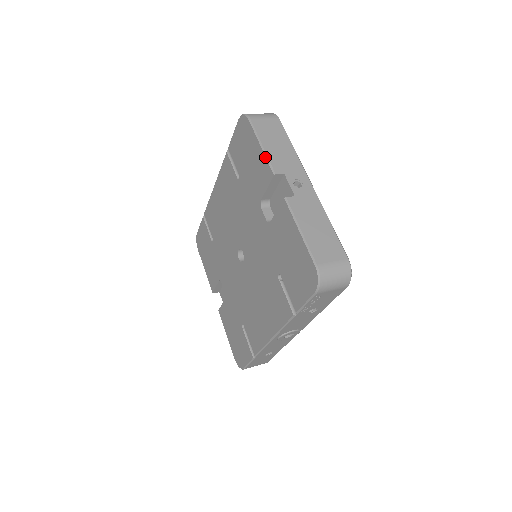
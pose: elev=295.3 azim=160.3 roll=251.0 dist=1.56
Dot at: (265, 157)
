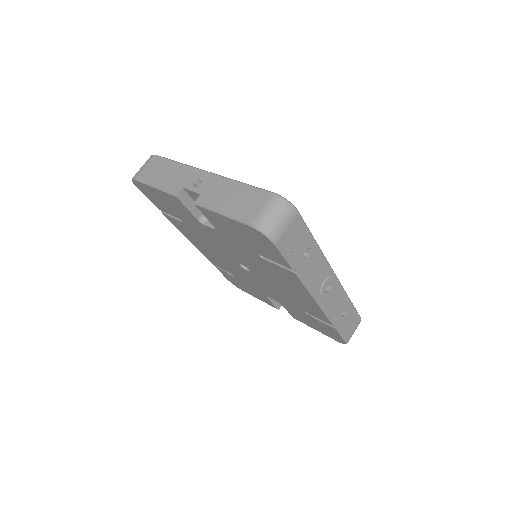
Dot at: (162, 192)
